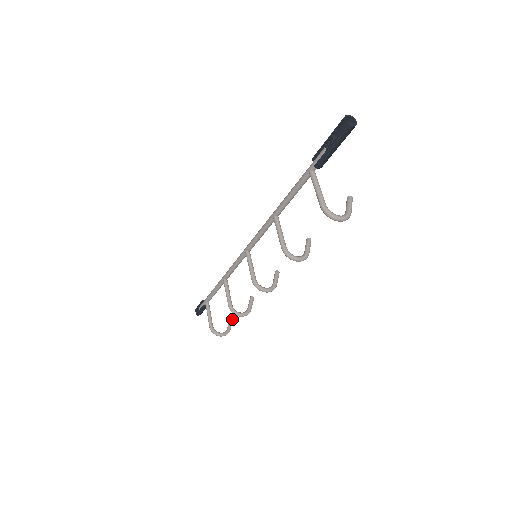
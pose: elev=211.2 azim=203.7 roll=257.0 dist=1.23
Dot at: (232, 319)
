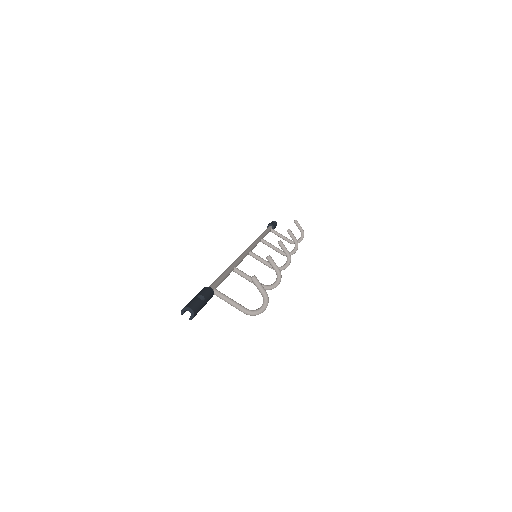
Dot at: (296, 222)
